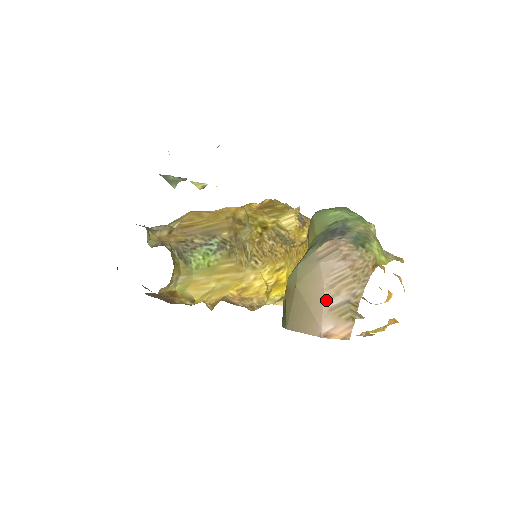
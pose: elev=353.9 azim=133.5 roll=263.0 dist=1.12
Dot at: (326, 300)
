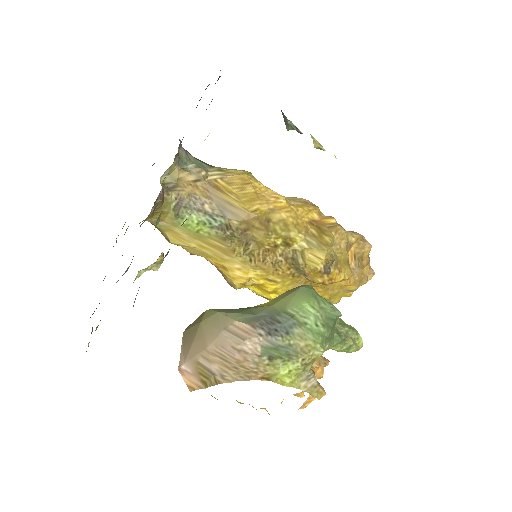
Dot at: (201, 355)
